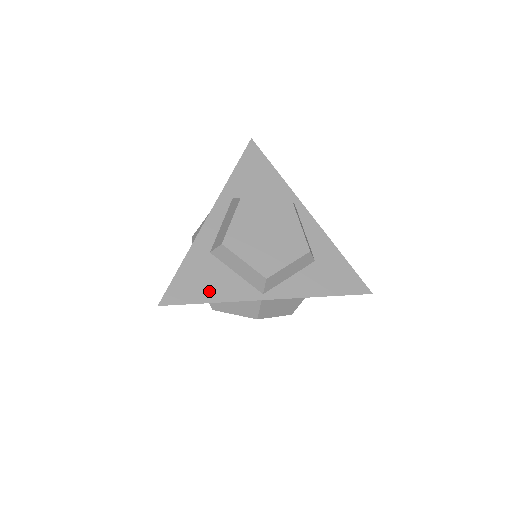
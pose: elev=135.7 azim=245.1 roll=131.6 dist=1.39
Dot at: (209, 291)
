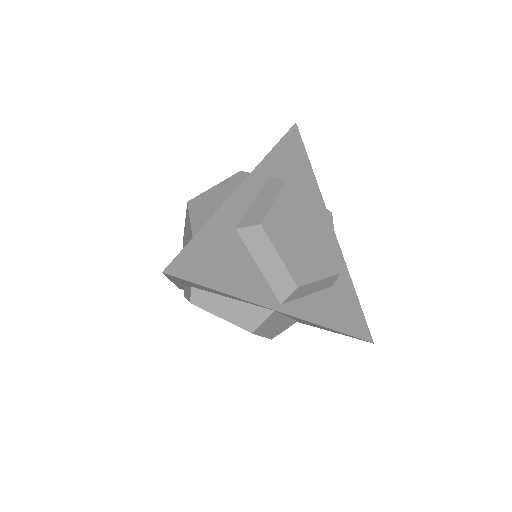
Dot at: (226, 277)
